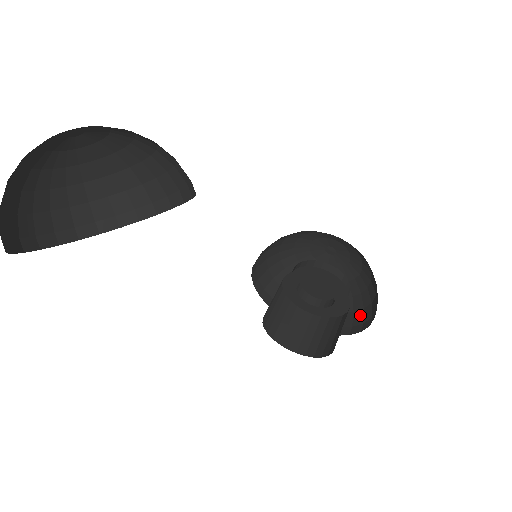
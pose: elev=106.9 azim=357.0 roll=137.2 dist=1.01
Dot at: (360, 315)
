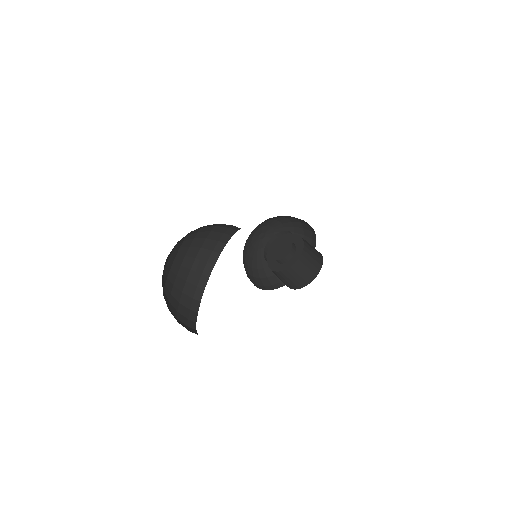
Dot at: occluded
